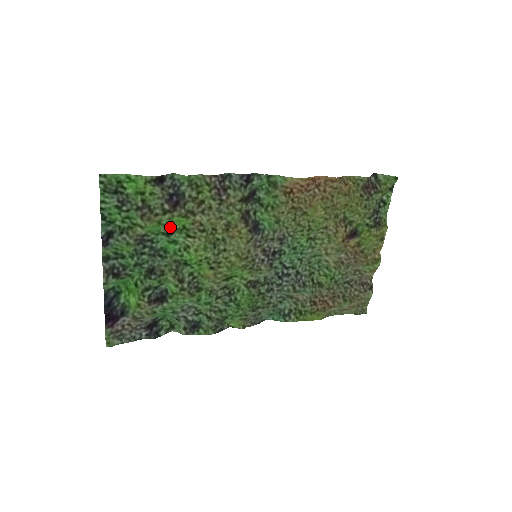
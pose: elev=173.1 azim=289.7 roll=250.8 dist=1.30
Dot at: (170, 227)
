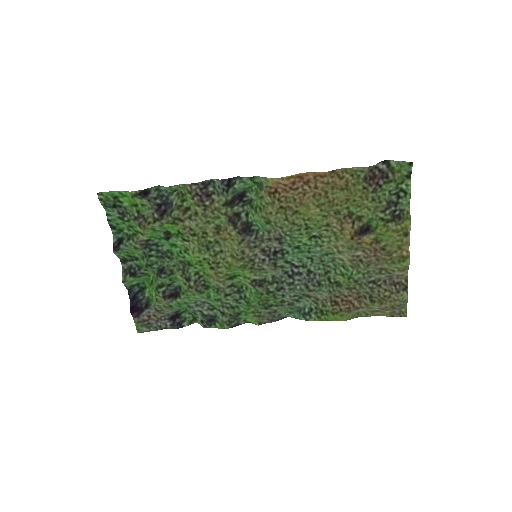
Dot at: (166, 233)
